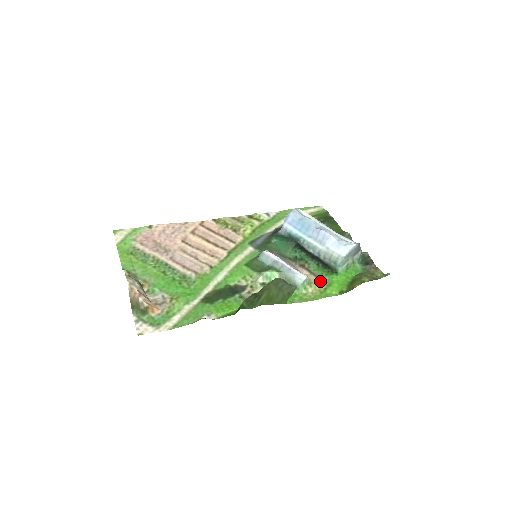
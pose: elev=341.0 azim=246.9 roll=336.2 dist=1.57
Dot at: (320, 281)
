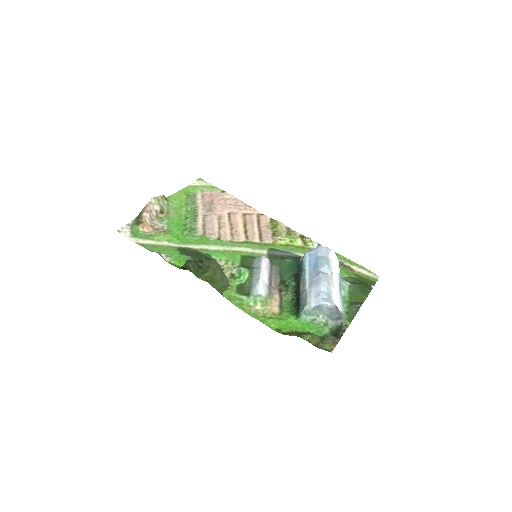
Dot at: (277, 310)
